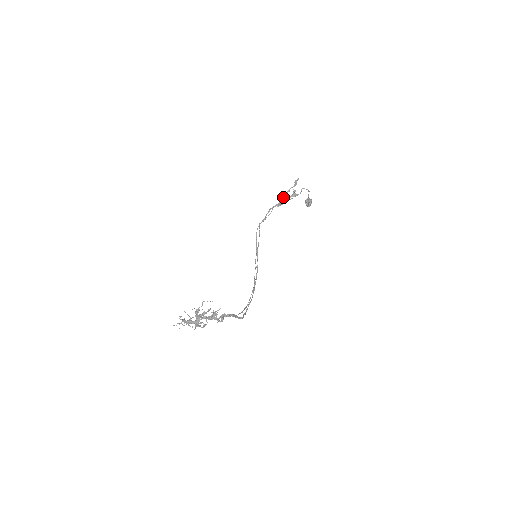
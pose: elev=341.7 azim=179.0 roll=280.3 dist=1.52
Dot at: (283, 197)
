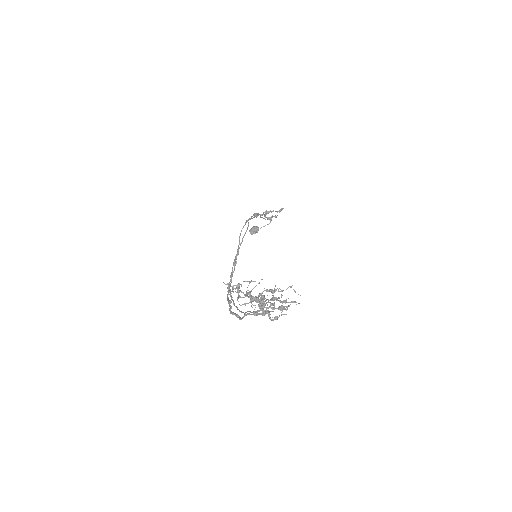
Dot at: (266, 212)
